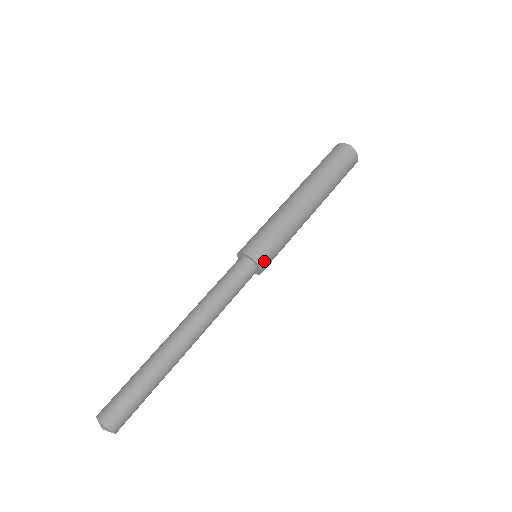
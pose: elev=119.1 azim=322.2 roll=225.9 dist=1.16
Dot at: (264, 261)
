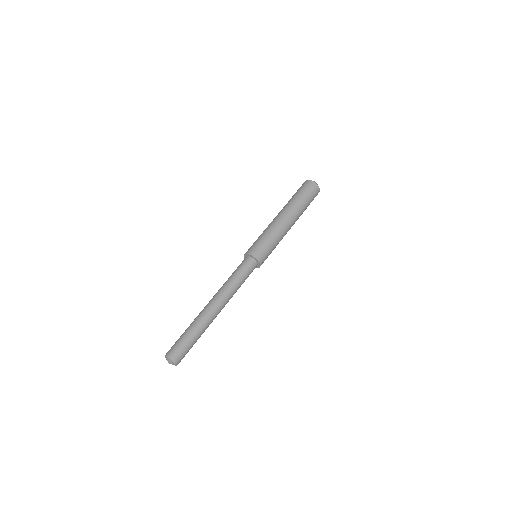
Dot at: (258, 255)
